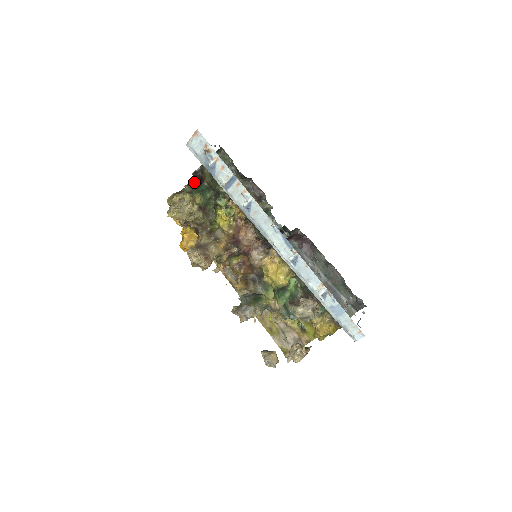
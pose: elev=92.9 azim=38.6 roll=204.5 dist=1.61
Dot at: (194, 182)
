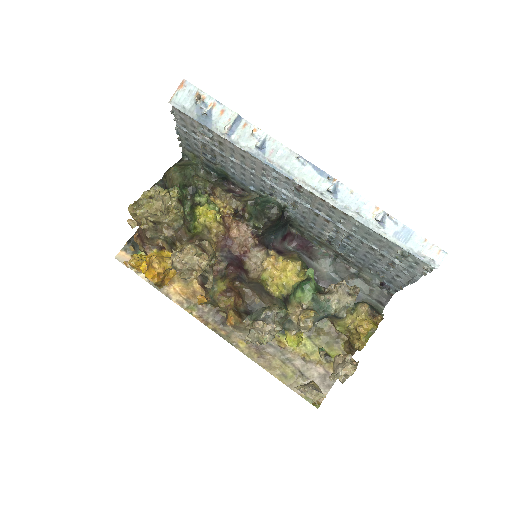
Dot at: occluded
